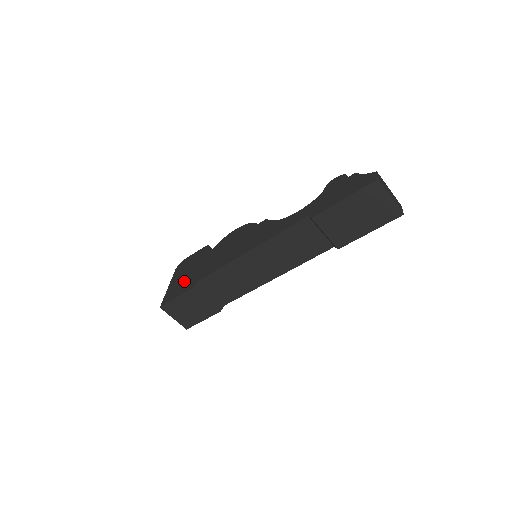
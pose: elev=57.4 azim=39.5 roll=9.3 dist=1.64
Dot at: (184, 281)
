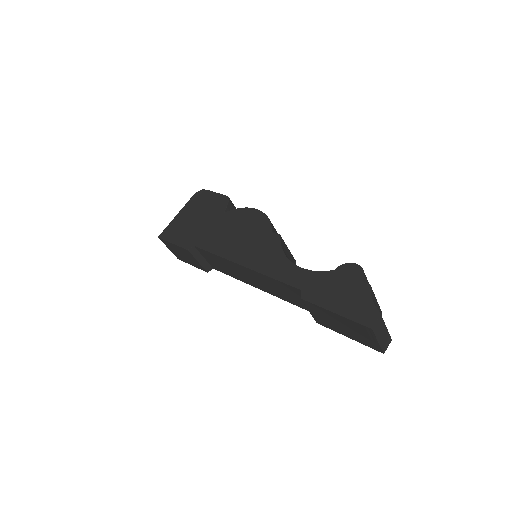
Dot at: (188, 227)
